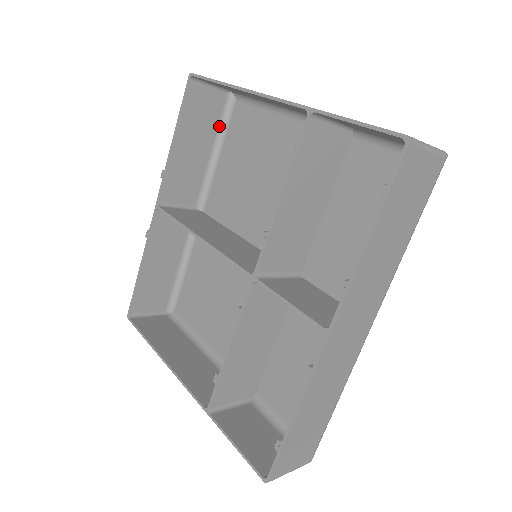
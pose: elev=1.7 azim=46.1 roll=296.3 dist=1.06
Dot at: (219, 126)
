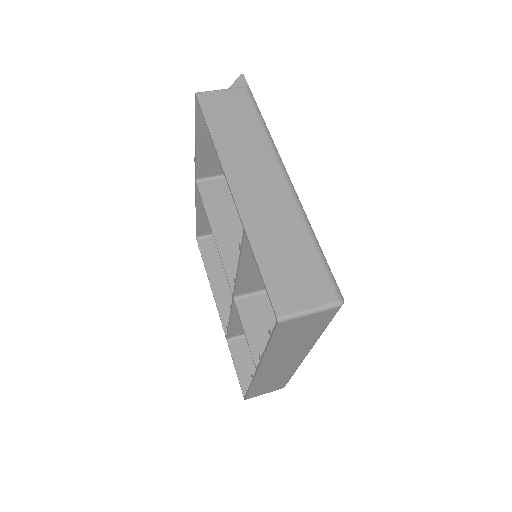
Dot at: occluded
